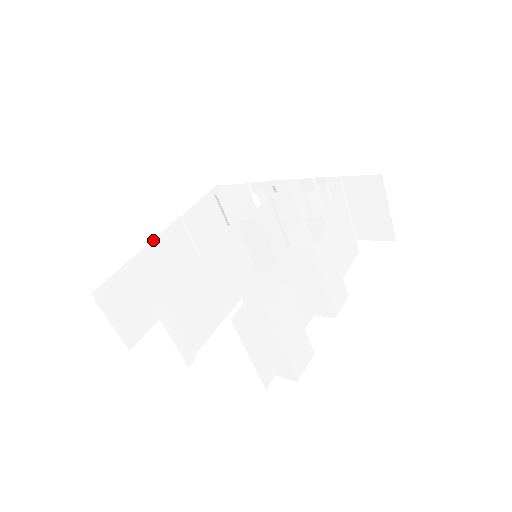
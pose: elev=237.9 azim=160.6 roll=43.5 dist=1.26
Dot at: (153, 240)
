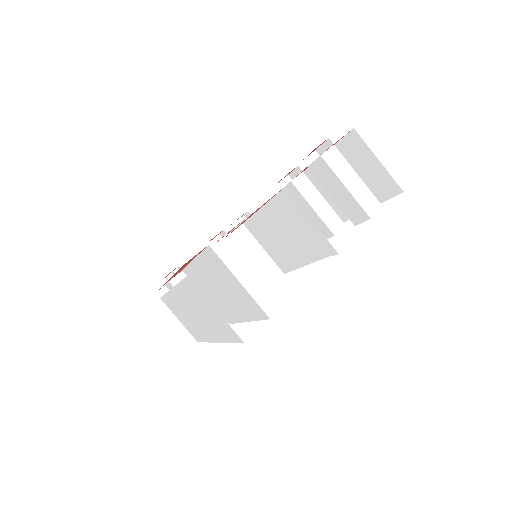
Dot at: occluded
